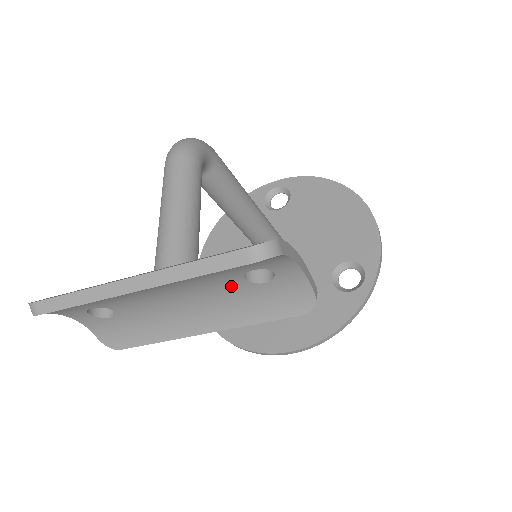
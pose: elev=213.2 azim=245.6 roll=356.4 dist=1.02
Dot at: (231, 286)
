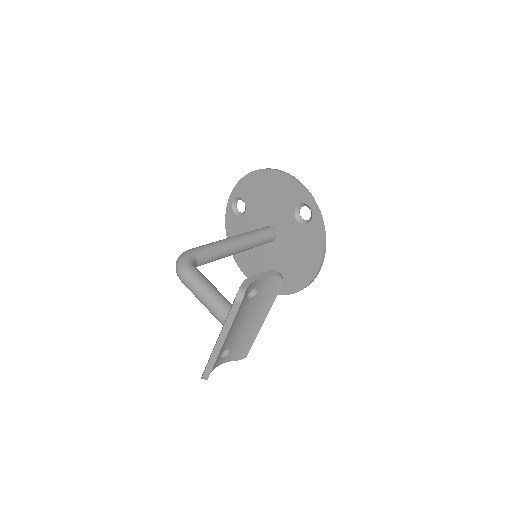
Dot at: (249, 304)
